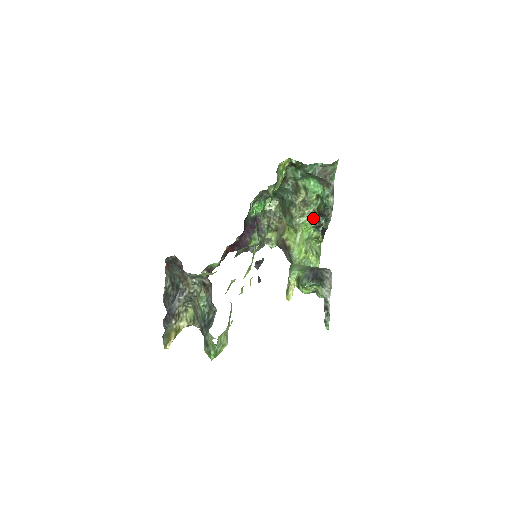
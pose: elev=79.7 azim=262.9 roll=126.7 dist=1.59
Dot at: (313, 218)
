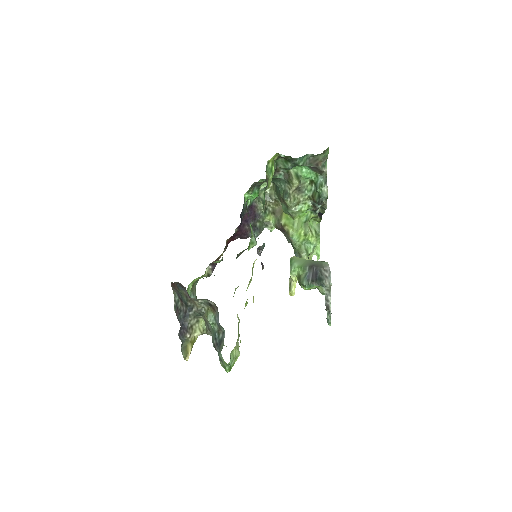
Dot at: (309, 204)
